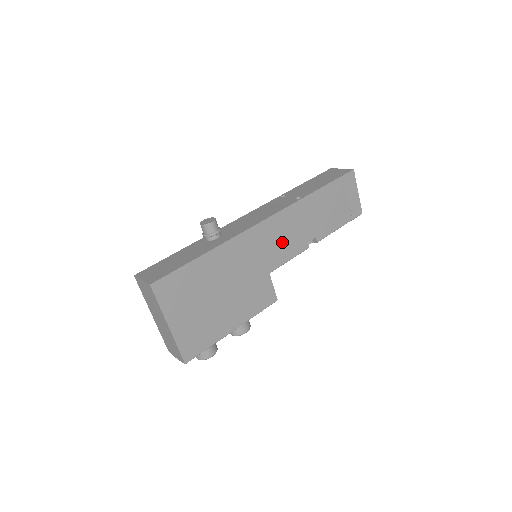
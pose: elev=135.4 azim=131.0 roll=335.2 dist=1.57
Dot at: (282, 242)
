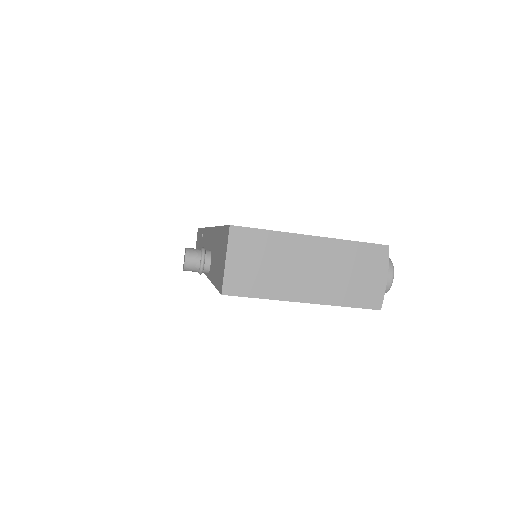
Dot at: occluded
